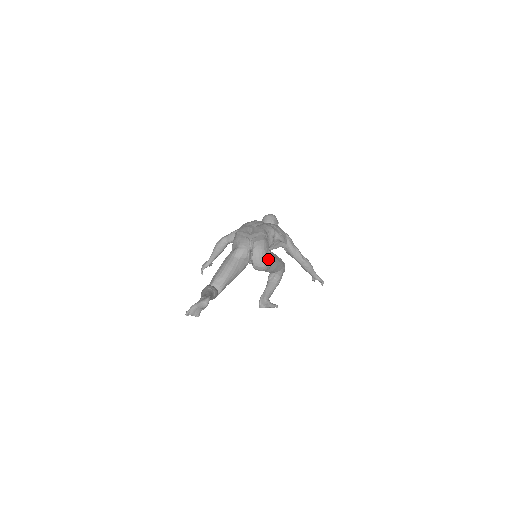
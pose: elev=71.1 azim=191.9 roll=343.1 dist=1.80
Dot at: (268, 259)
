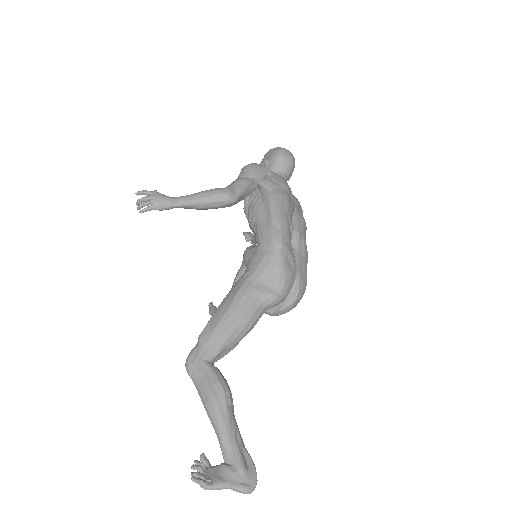
Dot at: occluded
